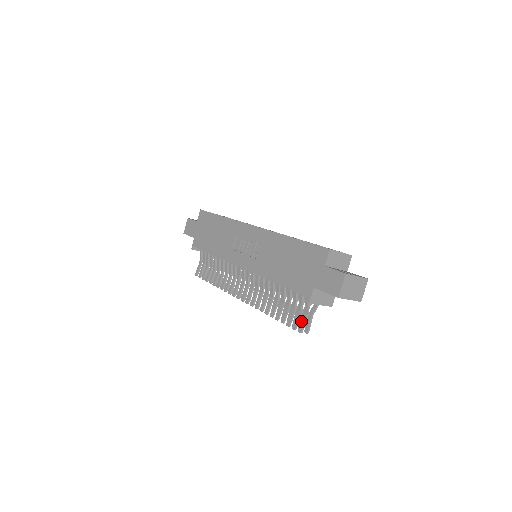
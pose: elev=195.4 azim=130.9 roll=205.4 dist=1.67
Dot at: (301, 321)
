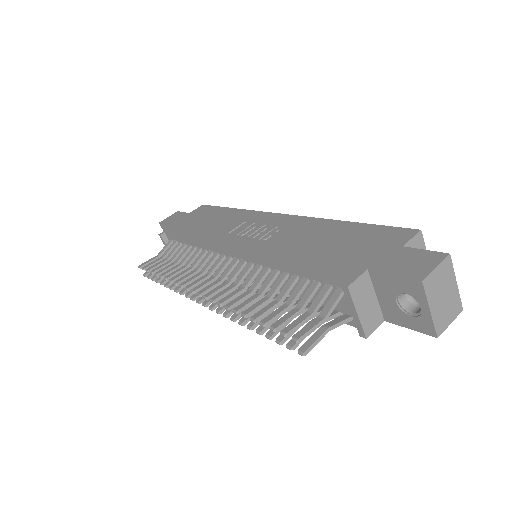
Dot at: occluded
